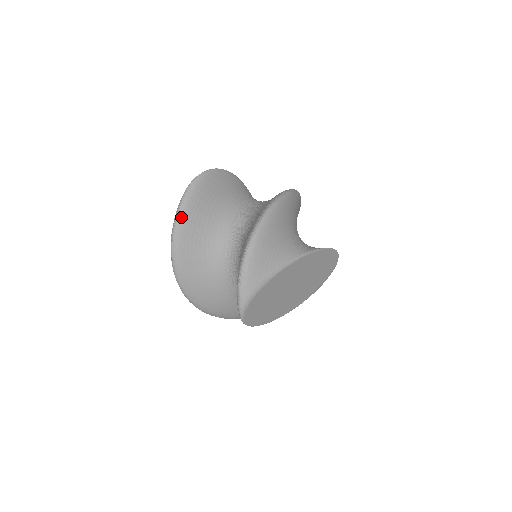
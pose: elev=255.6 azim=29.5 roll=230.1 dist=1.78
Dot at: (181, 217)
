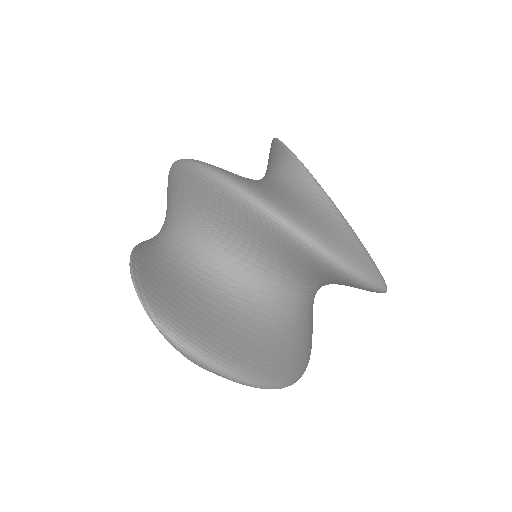
Dot at: (224, 362)
